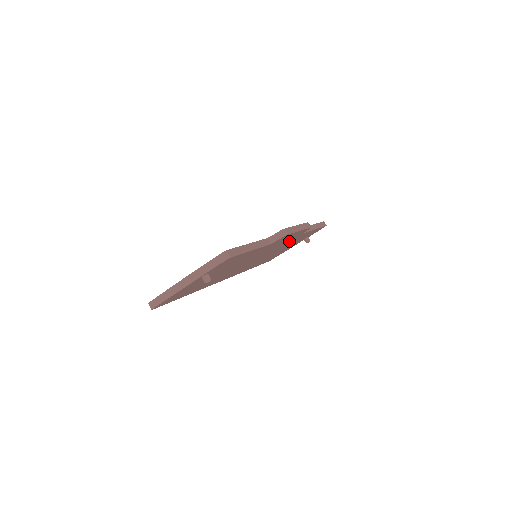
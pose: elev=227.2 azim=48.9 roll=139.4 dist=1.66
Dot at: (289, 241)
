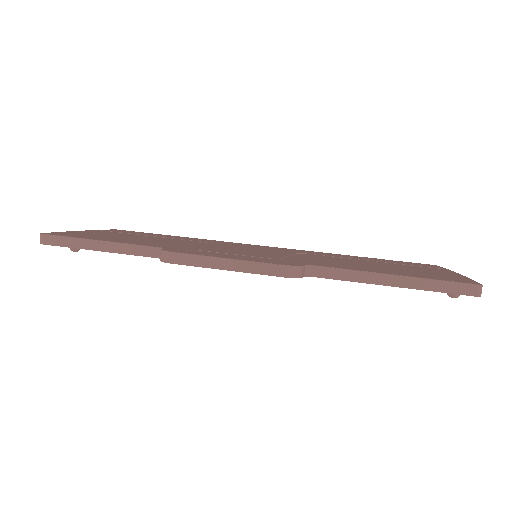
Dot at: occluded
